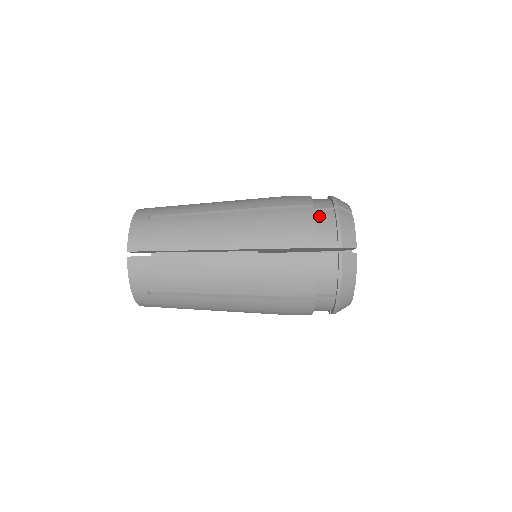
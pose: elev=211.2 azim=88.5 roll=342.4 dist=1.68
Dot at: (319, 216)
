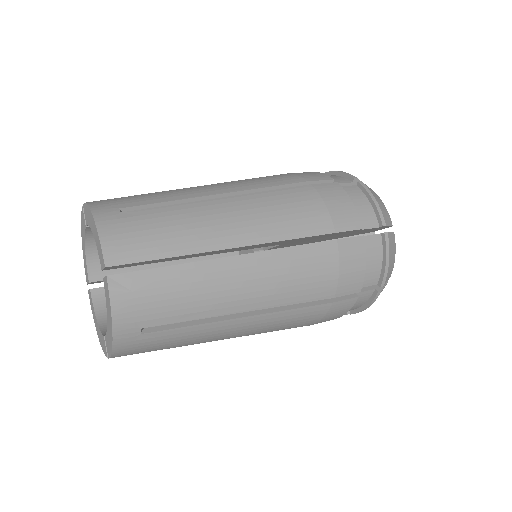
Dot at: (357, 299)
